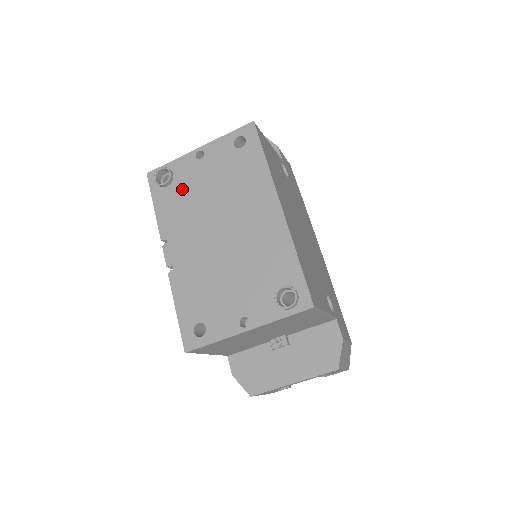
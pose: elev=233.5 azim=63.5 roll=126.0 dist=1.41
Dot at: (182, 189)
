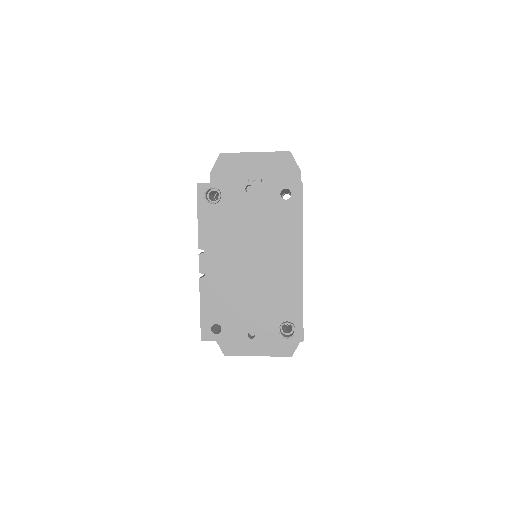
Dot at: (226, 213)
